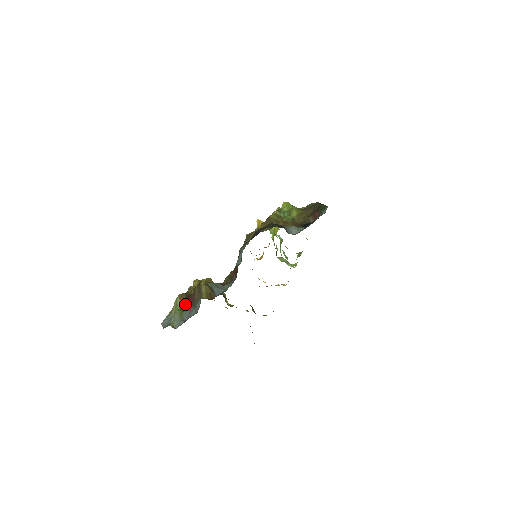
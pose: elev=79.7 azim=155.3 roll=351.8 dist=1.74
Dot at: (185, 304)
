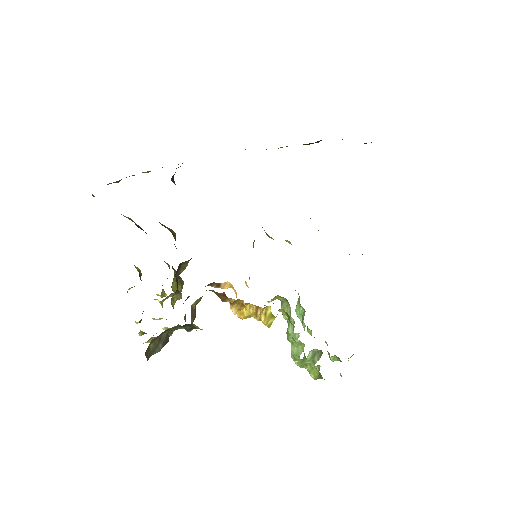
Dot at: occluded
